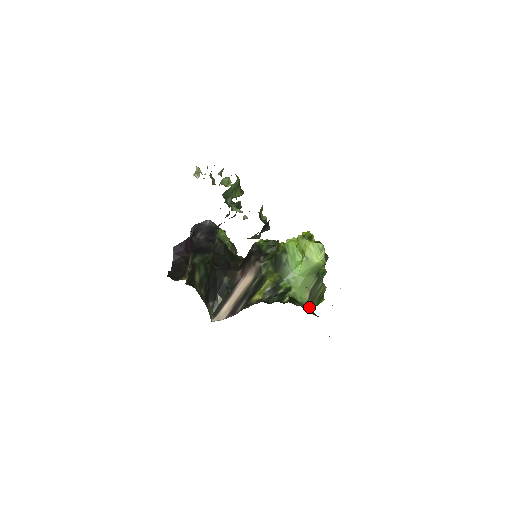
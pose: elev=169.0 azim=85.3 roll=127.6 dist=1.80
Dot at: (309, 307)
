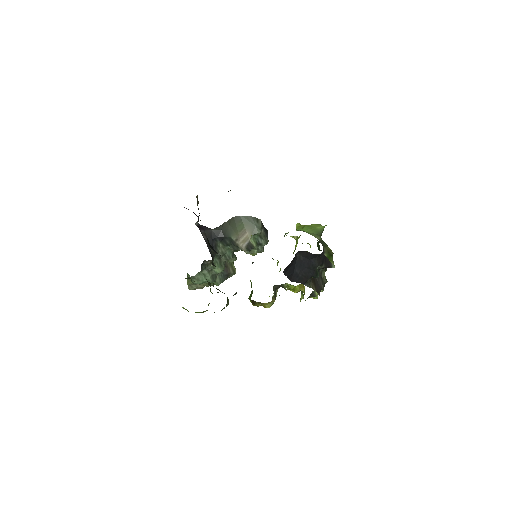
Dot at: occluded
